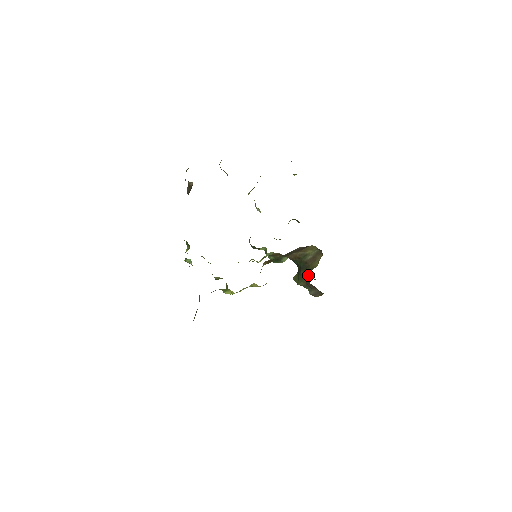
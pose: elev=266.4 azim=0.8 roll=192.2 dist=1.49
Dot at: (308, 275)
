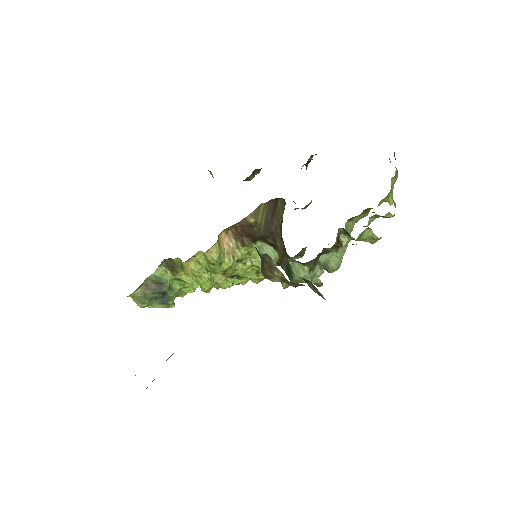
Dot at: occluded
